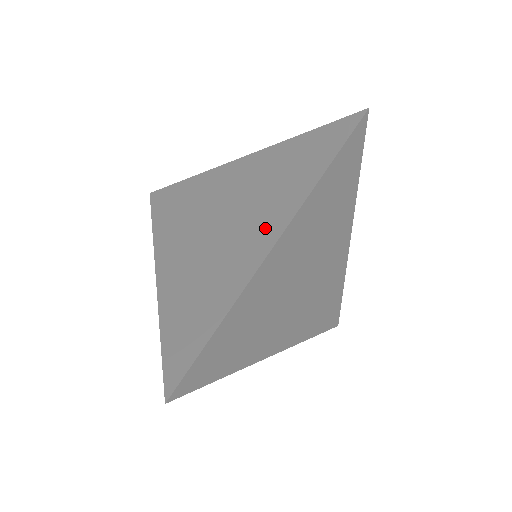
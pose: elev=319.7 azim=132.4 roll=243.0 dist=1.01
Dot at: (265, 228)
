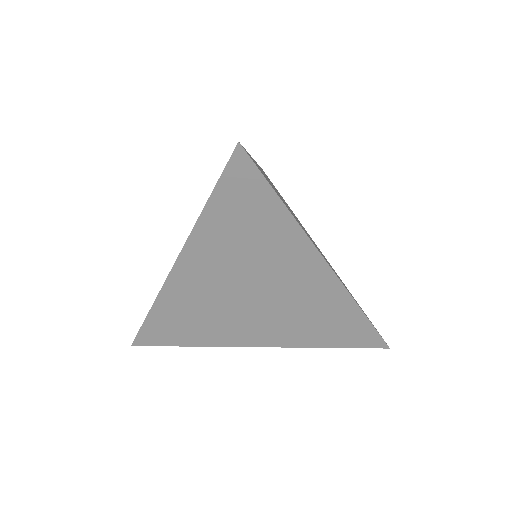
Dot at: occluded
